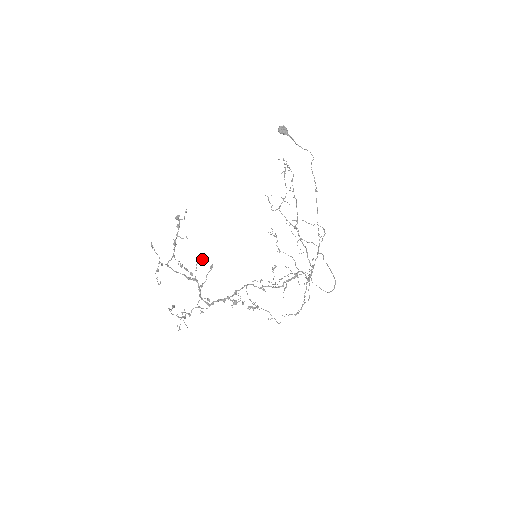
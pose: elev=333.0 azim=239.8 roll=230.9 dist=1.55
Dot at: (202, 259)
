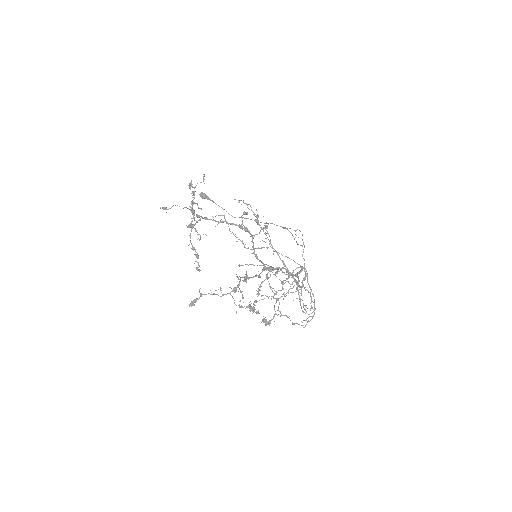
Dot at: (245, 212)
